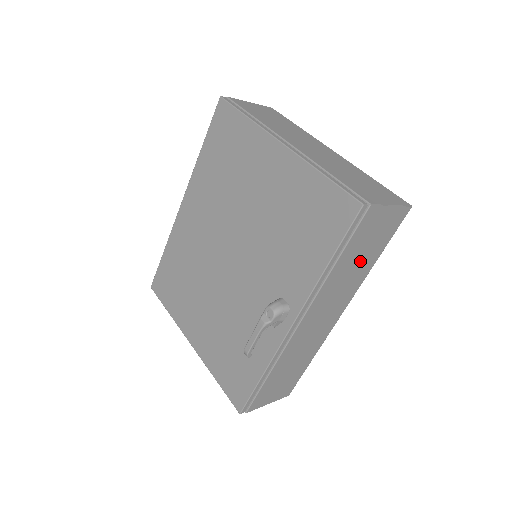
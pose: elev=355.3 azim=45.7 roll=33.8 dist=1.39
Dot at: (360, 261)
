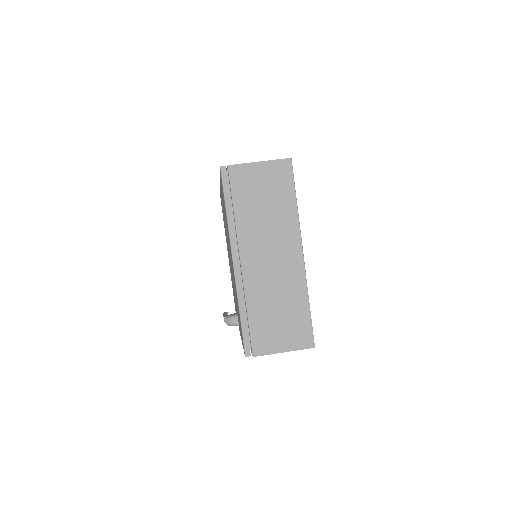
Dot at: occluded
